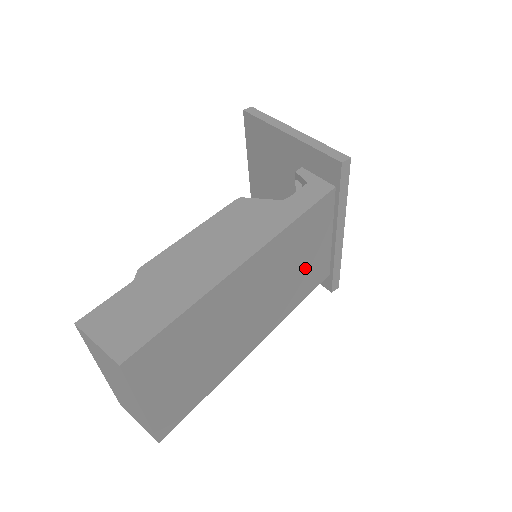
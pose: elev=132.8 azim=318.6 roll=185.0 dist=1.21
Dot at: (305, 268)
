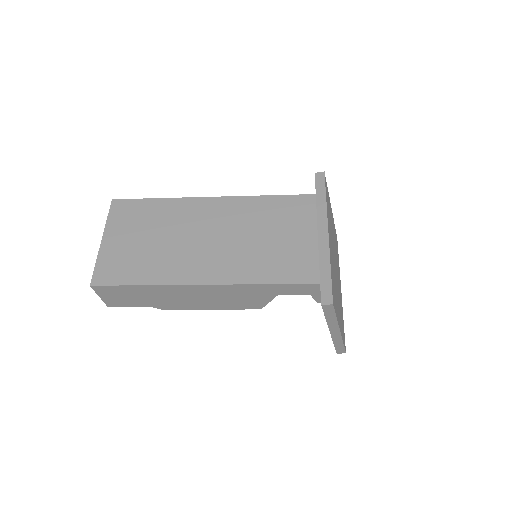
Dot at: (277, 247)
